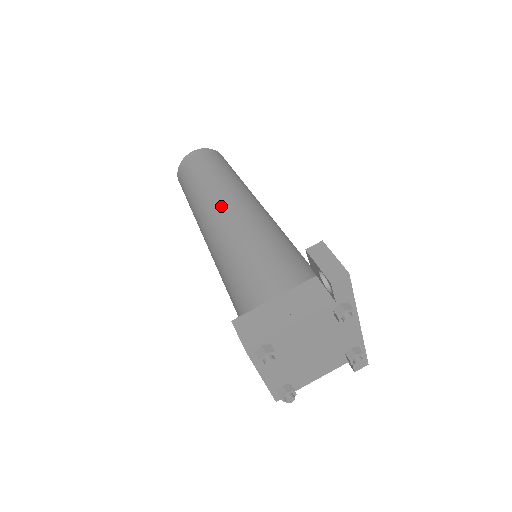
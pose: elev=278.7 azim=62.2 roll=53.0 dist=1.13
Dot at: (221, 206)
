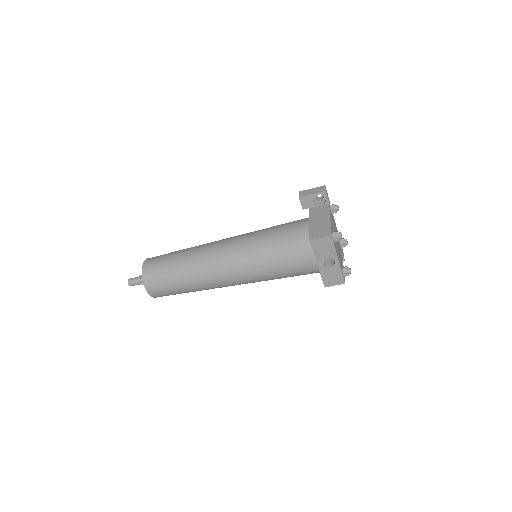
Dot at: (216, 248)
